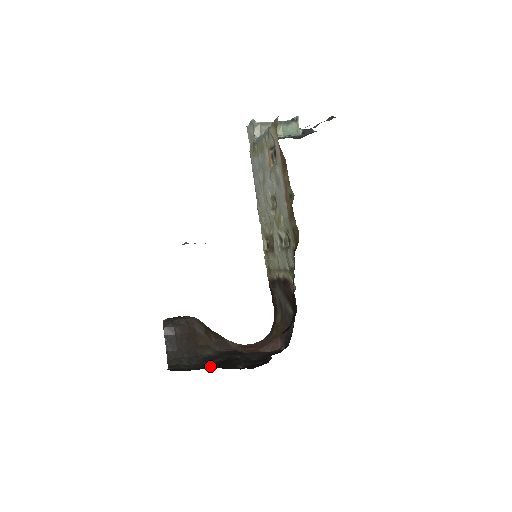
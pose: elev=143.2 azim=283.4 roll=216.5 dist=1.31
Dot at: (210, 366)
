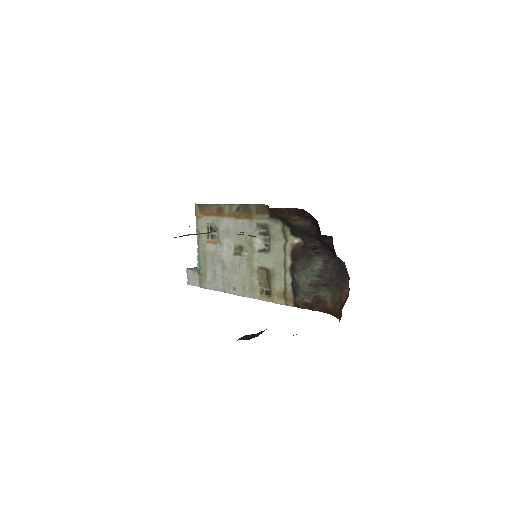
Dot at: occluded
